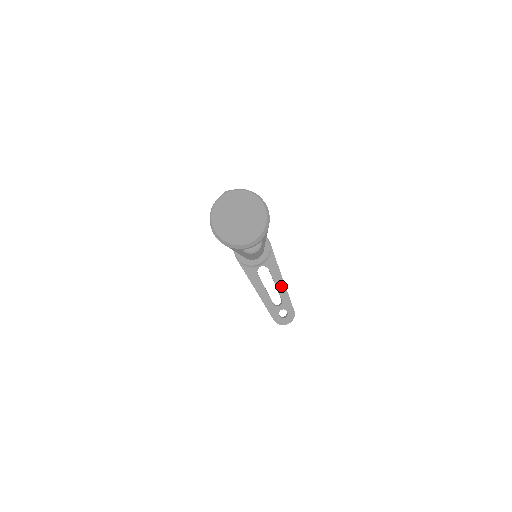
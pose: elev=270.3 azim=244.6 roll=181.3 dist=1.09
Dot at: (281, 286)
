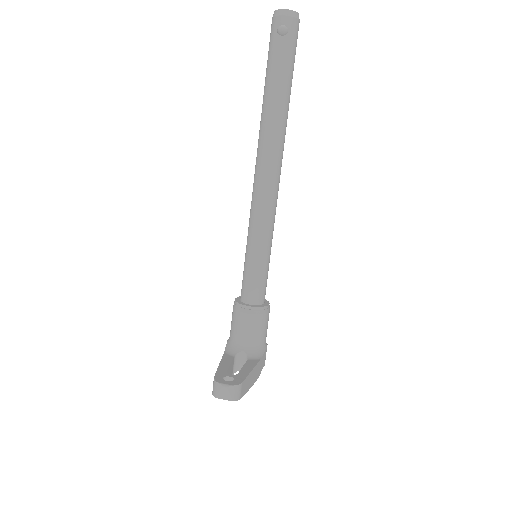
Dot at: (248, 369)
